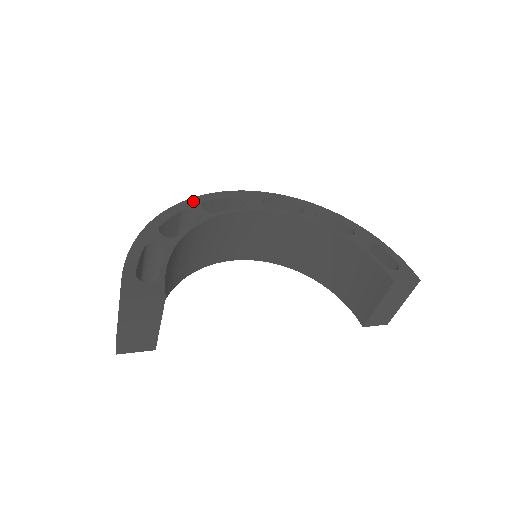
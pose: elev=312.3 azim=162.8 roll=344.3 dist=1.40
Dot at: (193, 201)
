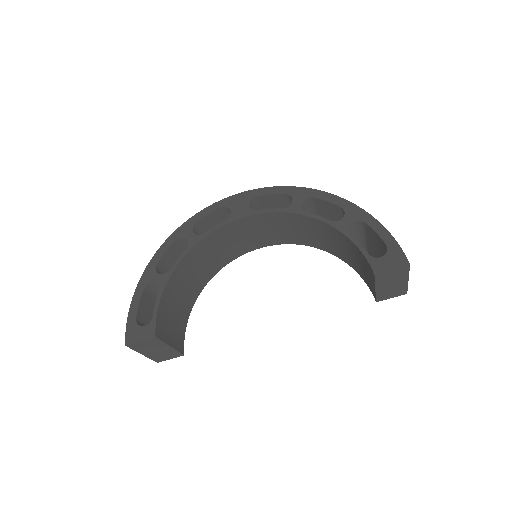
Dot at: (186, 225)
